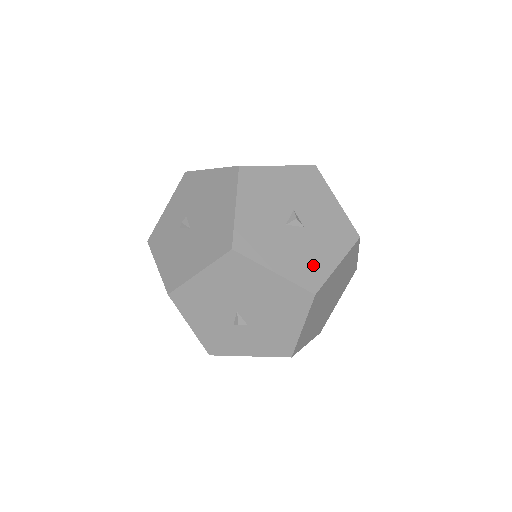
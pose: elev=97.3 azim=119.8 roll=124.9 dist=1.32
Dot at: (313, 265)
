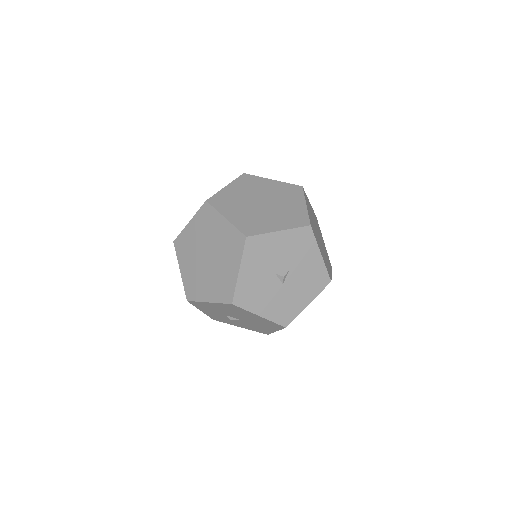
Dot at: (314, 275)
